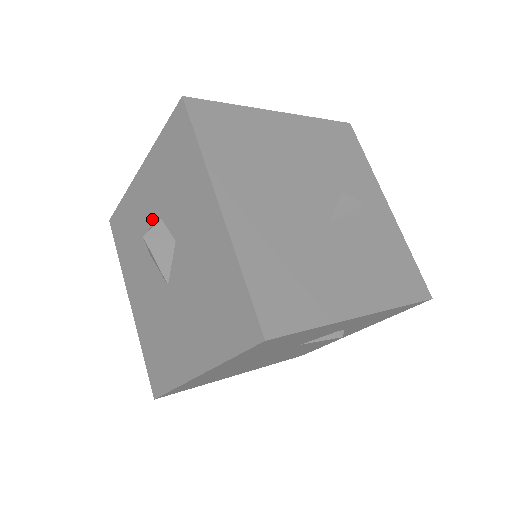
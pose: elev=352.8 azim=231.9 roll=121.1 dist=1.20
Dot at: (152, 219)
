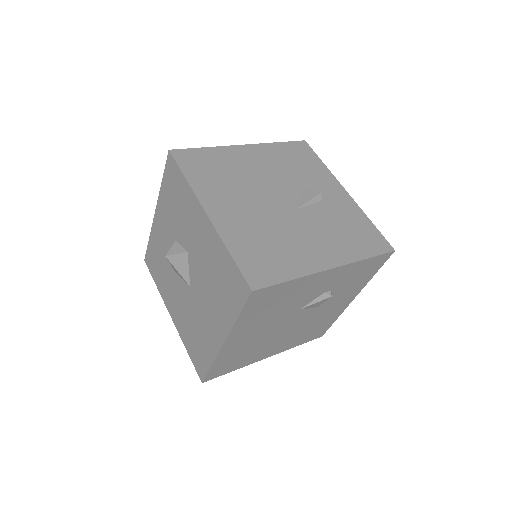
Dot at: (170, 244)
